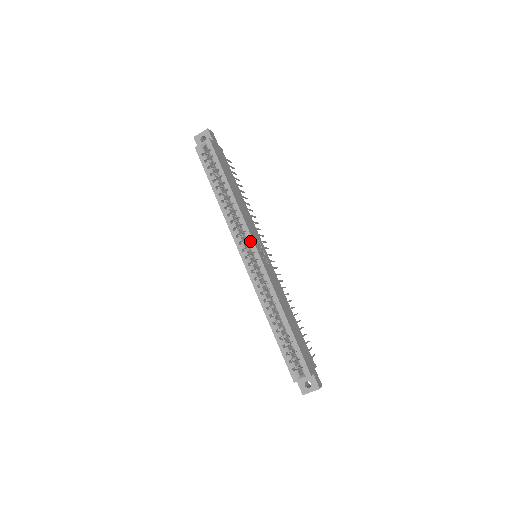
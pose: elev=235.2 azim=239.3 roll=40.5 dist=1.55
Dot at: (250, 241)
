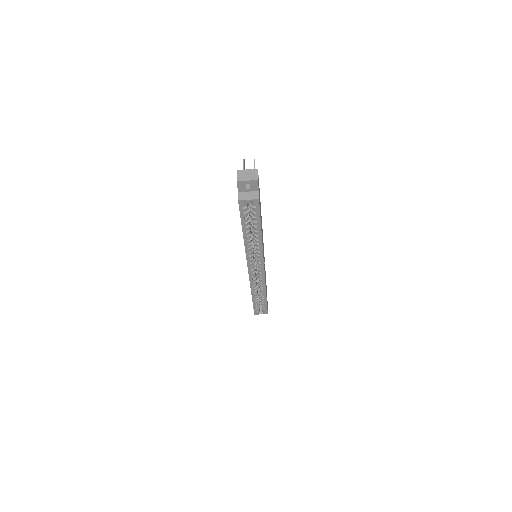
Dot at: (261, 264)
